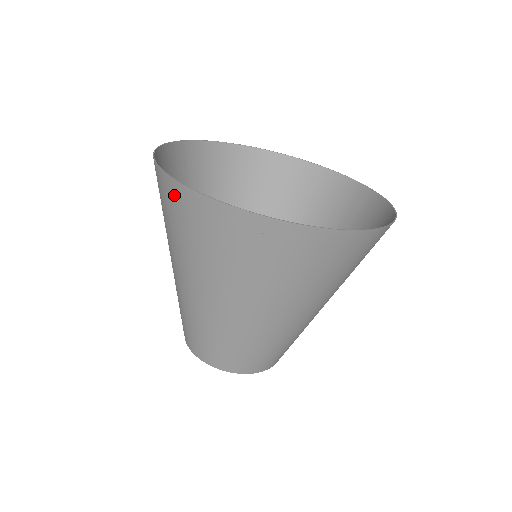
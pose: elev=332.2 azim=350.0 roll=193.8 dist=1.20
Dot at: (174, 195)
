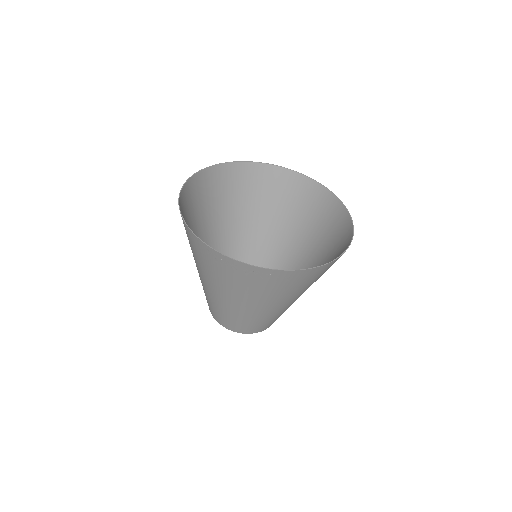
Dot at: occluded
